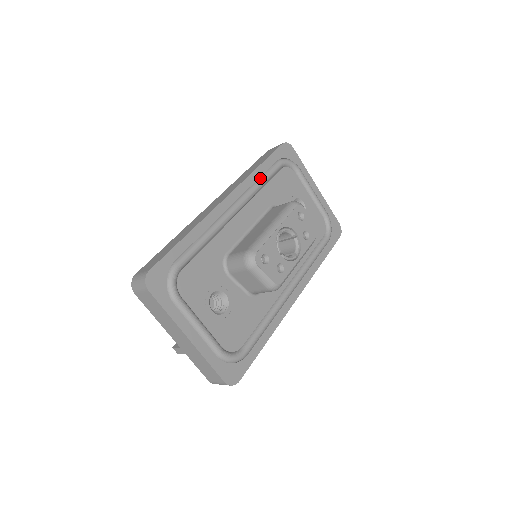
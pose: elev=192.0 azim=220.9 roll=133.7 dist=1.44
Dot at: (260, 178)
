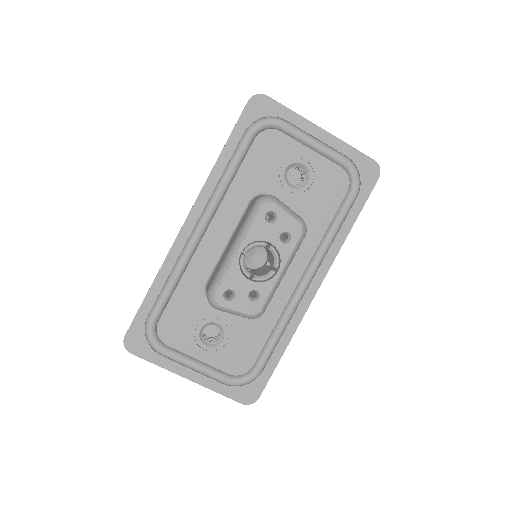
Dot at: (224, 171)
